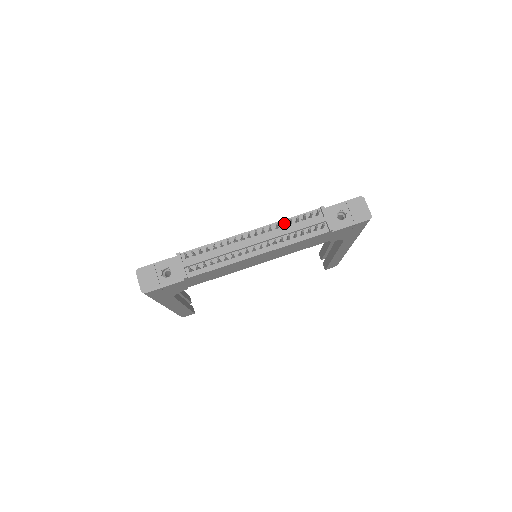
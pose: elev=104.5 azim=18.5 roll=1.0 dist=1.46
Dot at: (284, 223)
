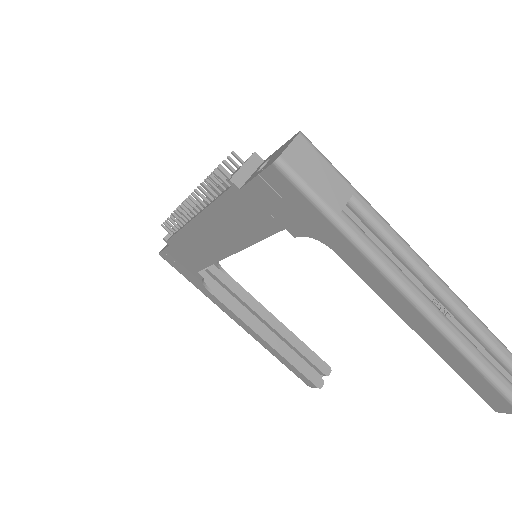
Dot at: (214, 176)
